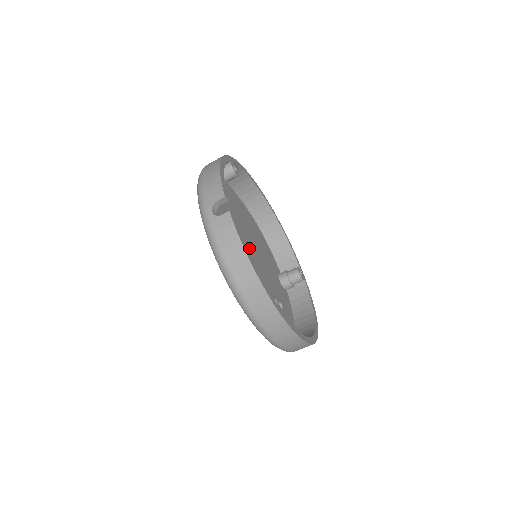
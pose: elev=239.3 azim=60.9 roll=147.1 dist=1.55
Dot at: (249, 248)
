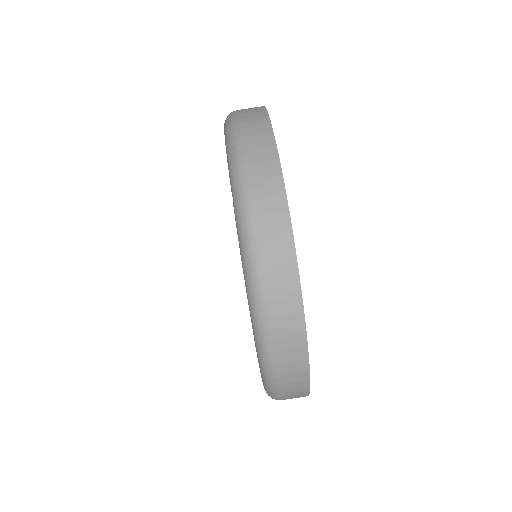
Dot at: occluded
